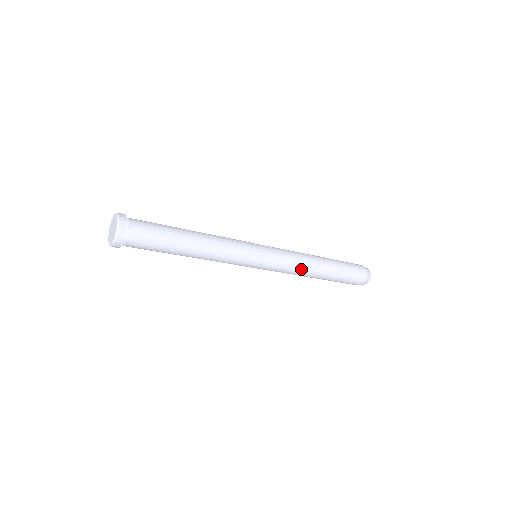
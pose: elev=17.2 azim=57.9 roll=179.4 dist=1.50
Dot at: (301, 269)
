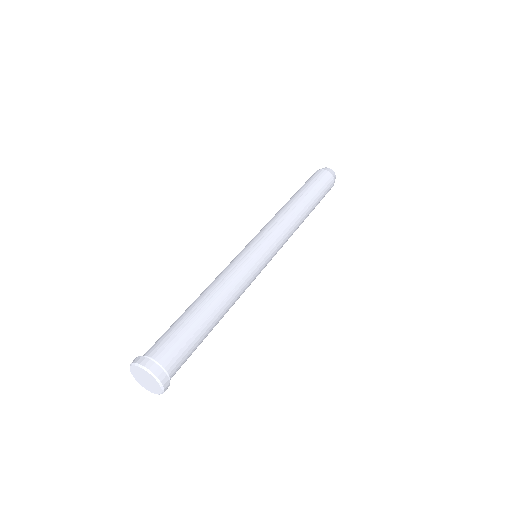
Dot at: occluded
